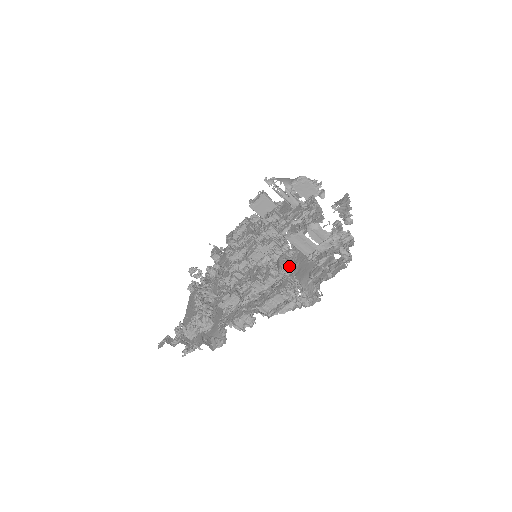
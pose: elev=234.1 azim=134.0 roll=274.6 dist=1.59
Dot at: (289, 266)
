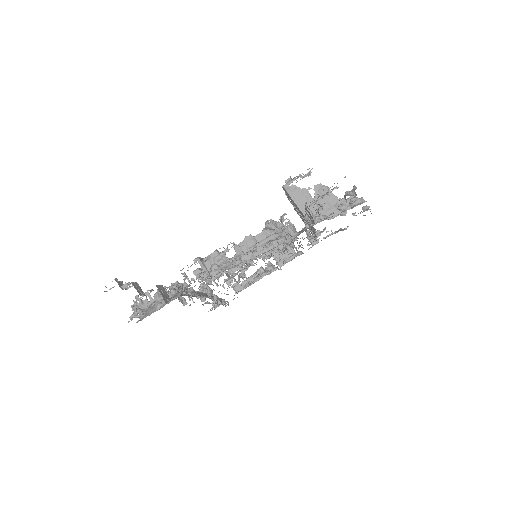
Dot at: (287, 235)
